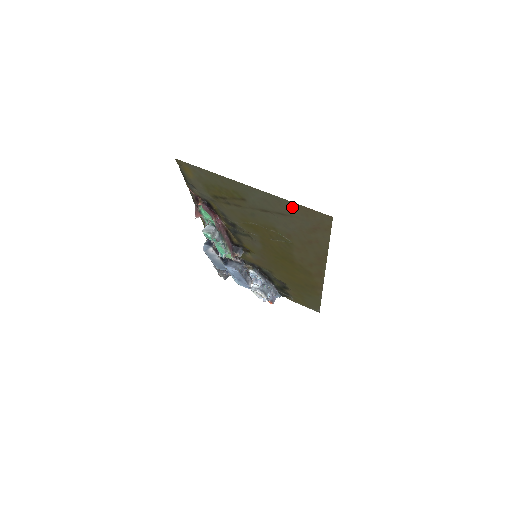
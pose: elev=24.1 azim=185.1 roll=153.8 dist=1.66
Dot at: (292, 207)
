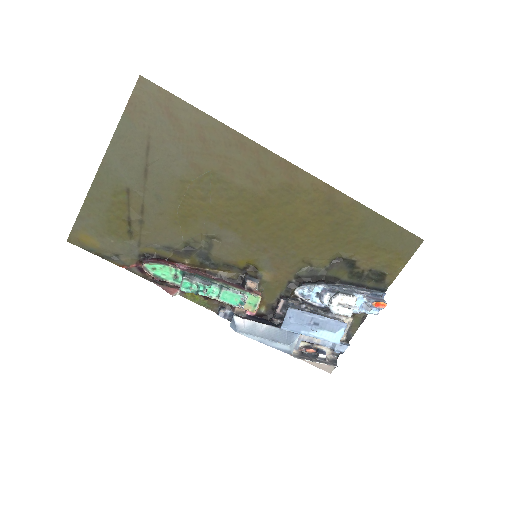
Dot at: (131, 125)
